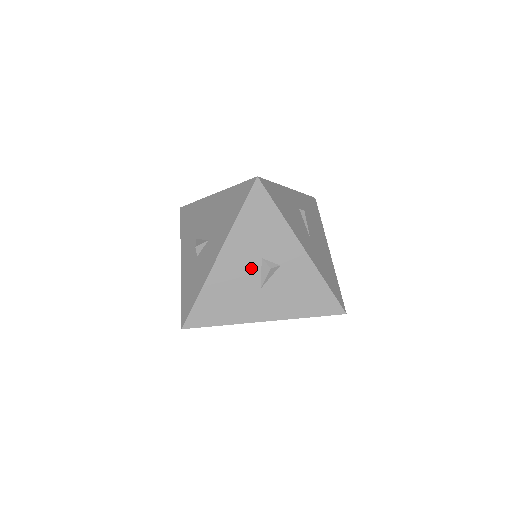
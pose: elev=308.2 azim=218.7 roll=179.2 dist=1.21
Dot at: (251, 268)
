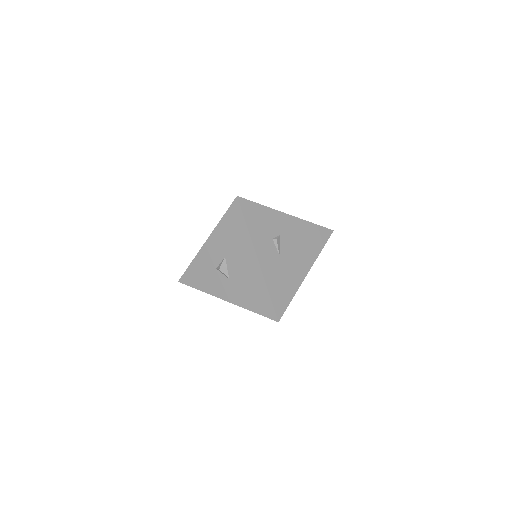
Dot at: occluded
